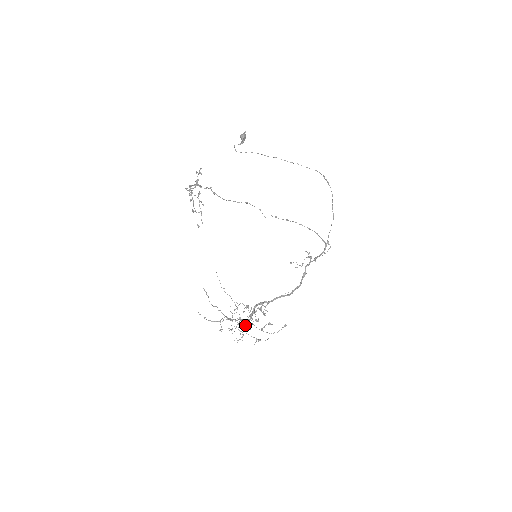
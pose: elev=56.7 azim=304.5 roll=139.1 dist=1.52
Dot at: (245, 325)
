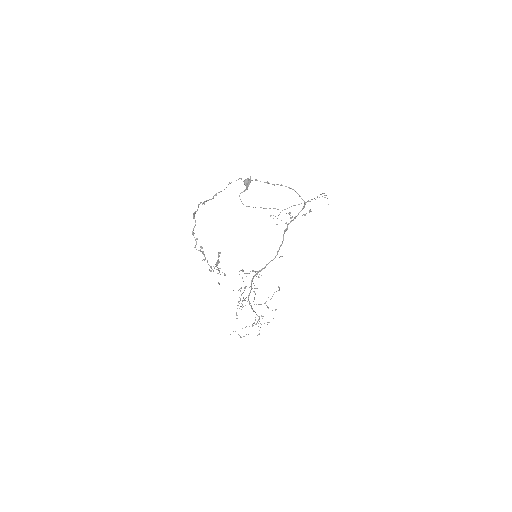
Dot at: (259, 318)
